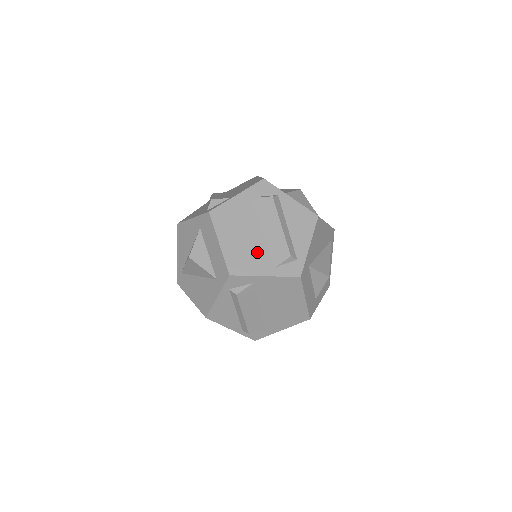
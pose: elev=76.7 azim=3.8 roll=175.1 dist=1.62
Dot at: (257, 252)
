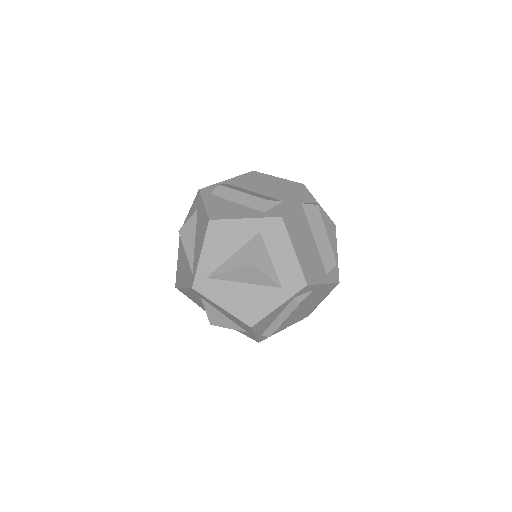
Dot at: (316, 260)
